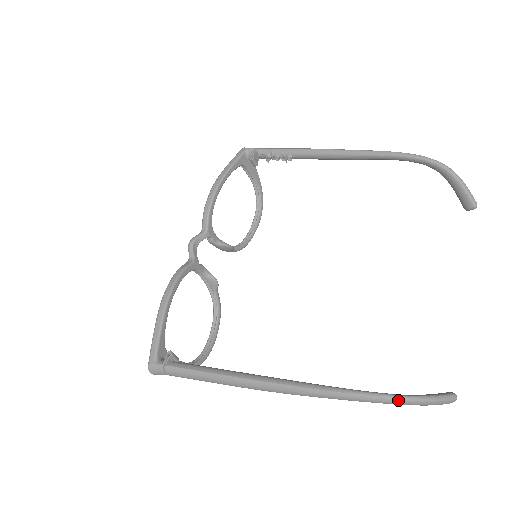
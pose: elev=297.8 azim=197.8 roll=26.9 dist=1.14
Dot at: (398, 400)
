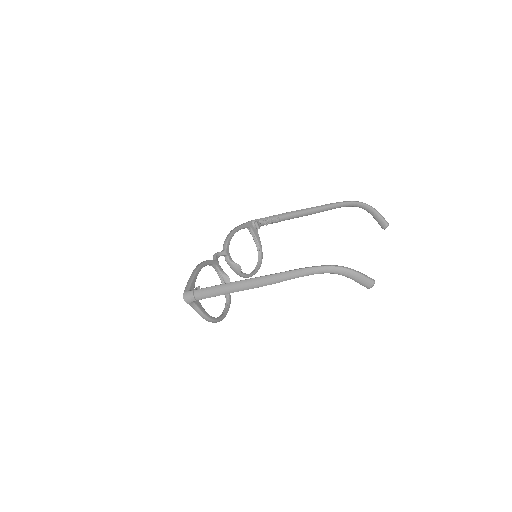
Dot at: (335, 267)
